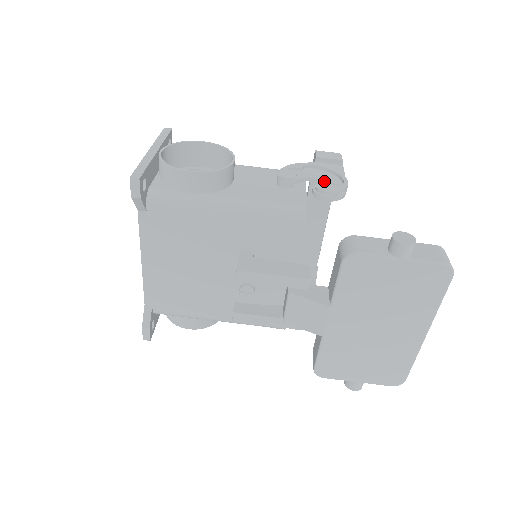
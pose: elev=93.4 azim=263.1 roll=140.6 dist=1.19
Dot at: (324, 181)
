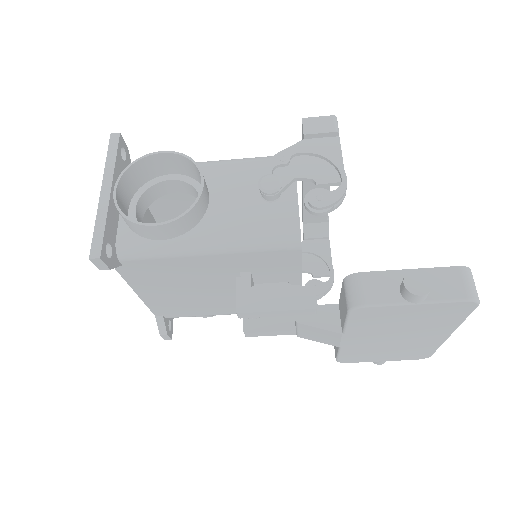
Dot at: (317, 181)
